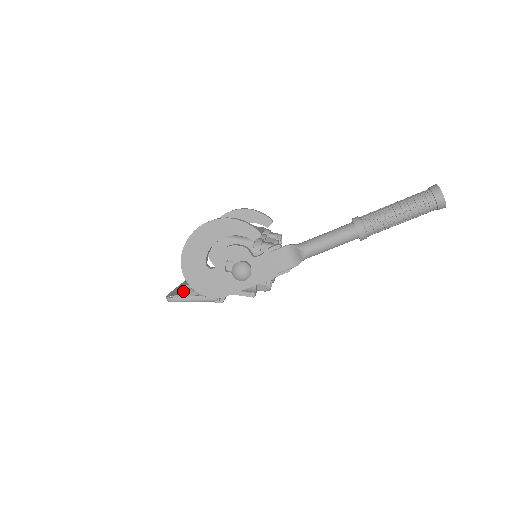
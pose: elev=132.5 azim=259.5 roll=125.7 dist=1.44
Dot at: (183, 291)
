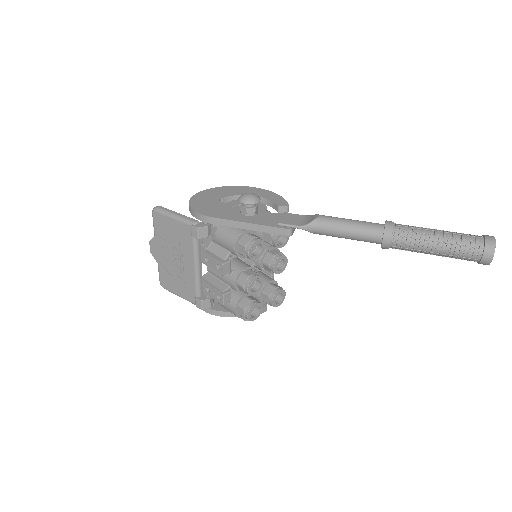
Dot at: (160, 245)
